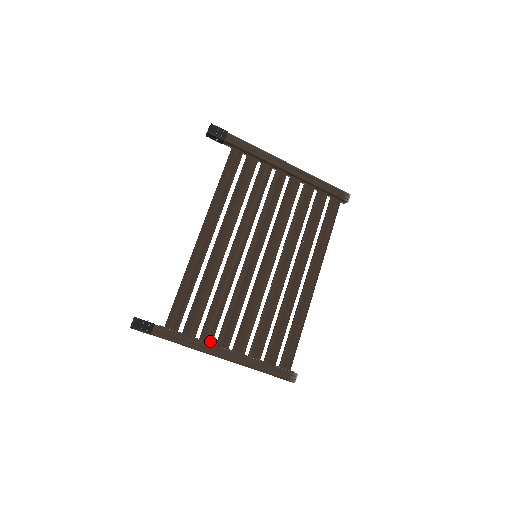
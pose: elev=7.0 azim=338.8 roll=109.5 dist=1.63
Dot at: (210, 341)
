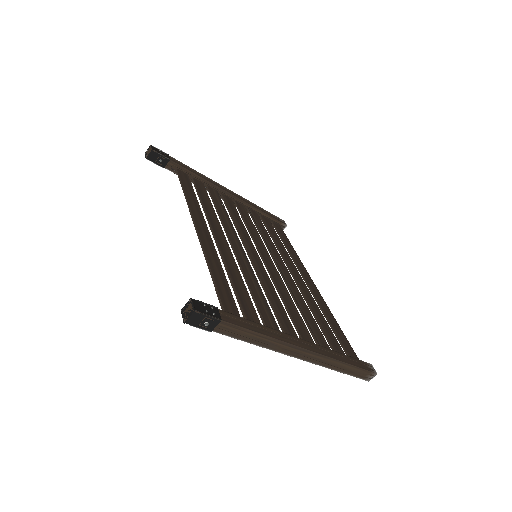
Dot at: occluded
